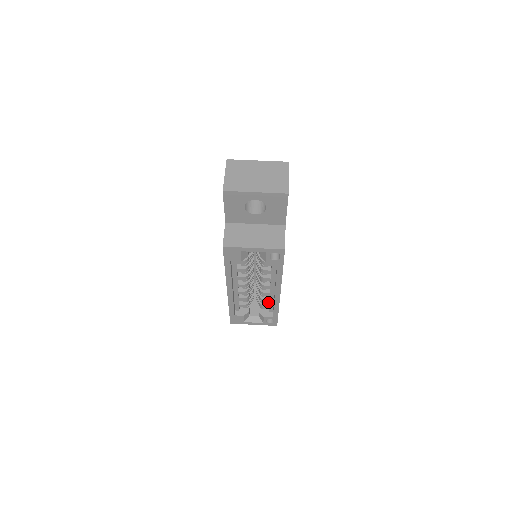
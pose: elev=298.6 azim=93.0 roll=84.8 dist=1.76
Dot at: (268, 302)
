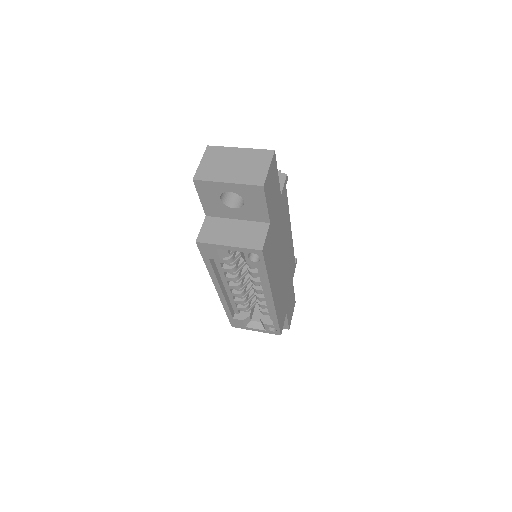
Dot at: occluded
